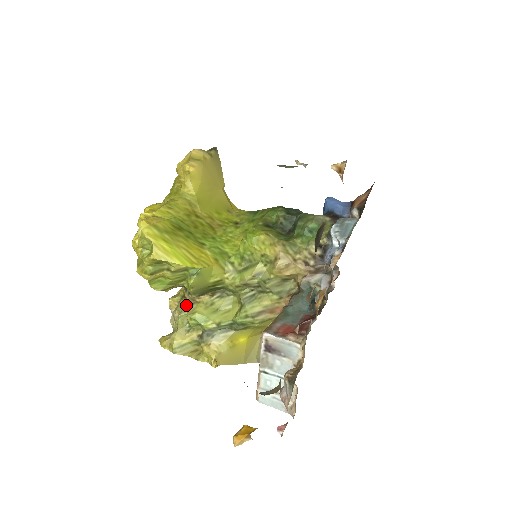
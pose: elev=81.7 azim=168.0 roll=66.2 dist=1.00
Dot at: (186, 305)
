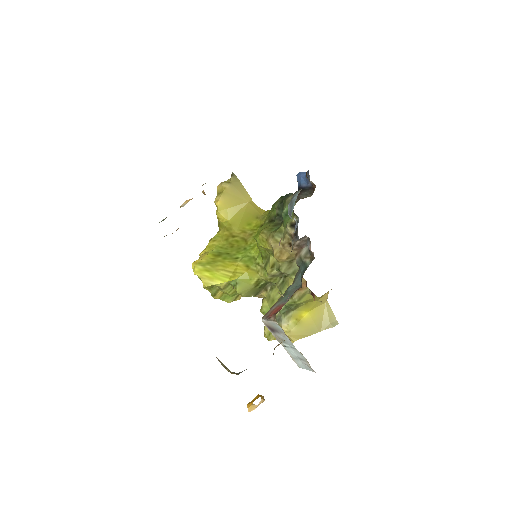
Dot at: occluded
